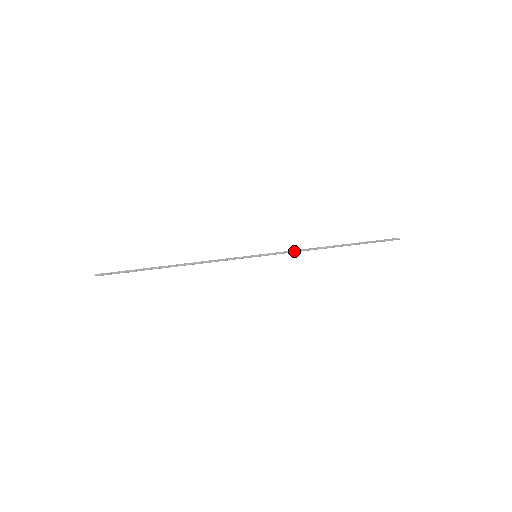
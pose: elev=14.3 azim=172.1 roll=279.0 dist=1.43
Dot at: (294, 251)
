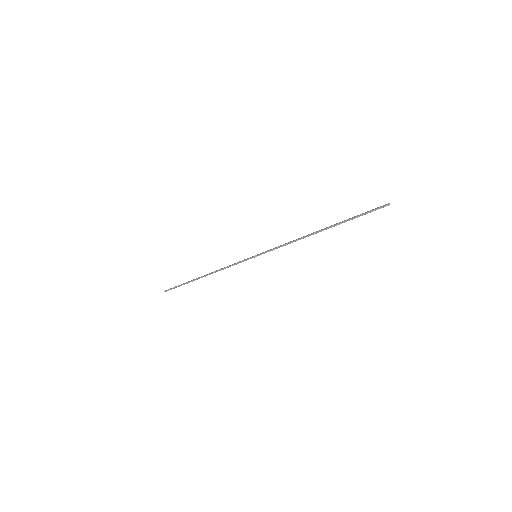
Dot at: (285, 244)
